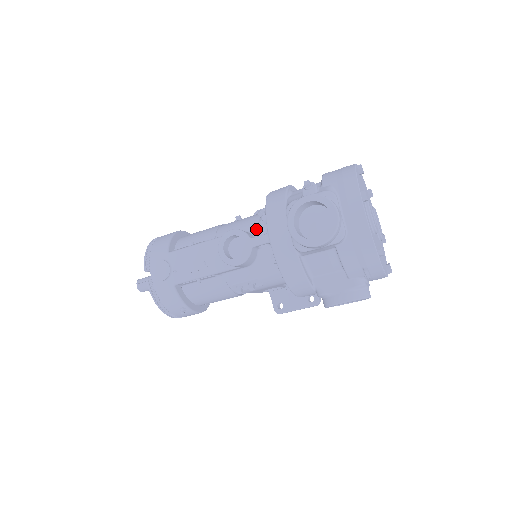
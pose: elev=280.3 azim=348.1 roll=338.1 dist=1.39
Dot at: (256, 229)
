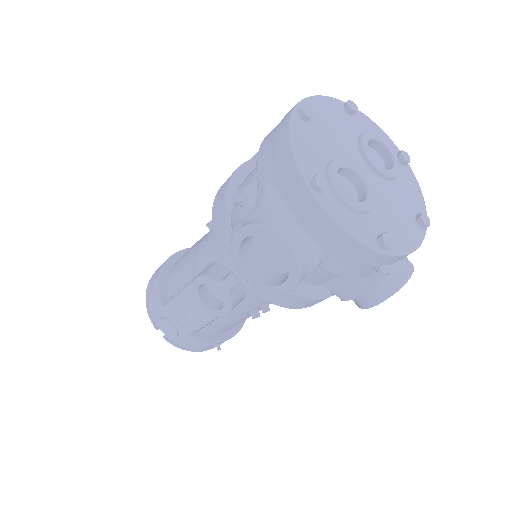
Dot at: occluded
